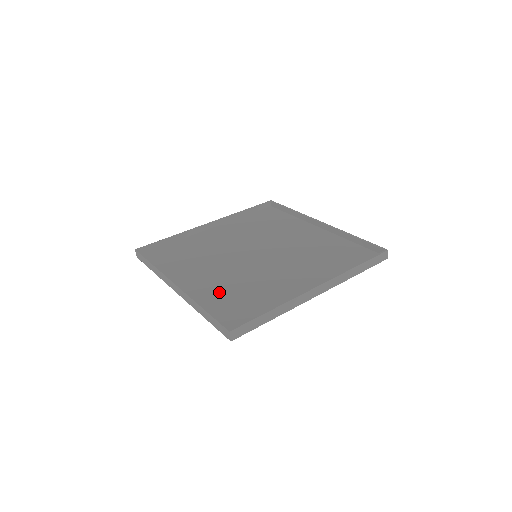
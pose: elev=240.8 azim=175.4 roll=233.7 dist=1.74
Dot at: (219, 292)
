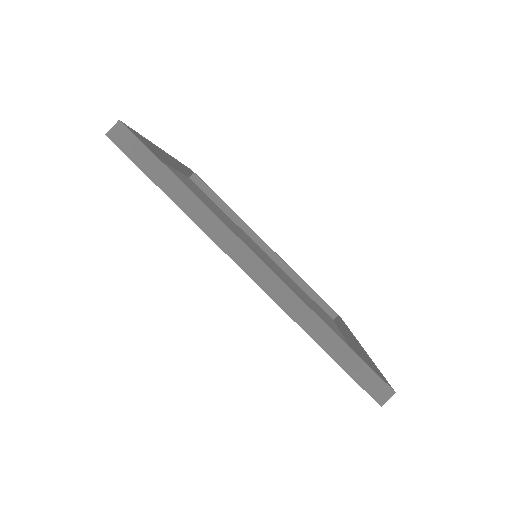
Dot at: occluded
